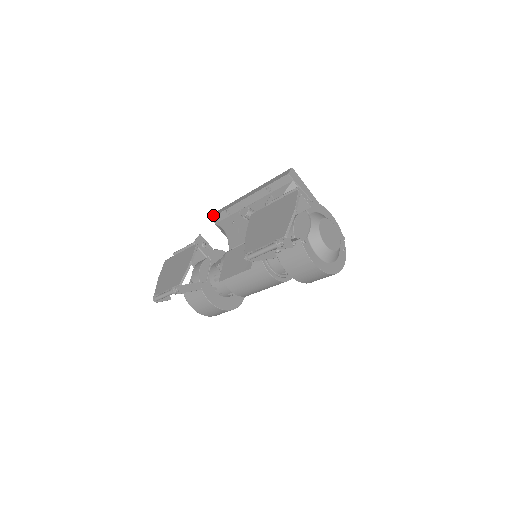
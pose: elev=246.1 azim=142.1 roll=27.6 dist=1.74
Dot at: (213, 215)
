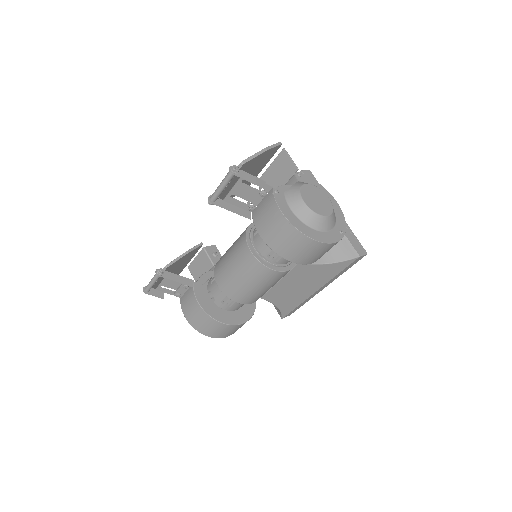
Dot at: occluded
